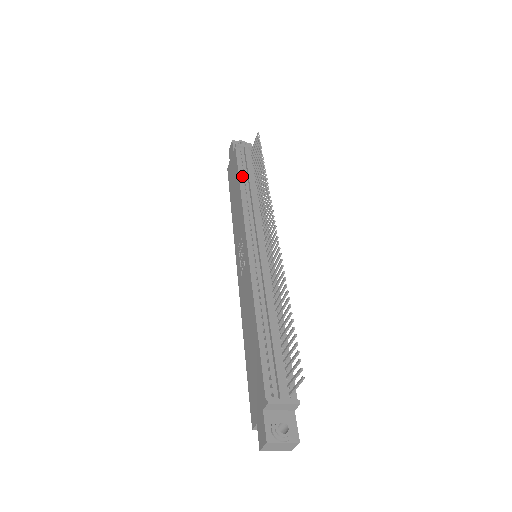
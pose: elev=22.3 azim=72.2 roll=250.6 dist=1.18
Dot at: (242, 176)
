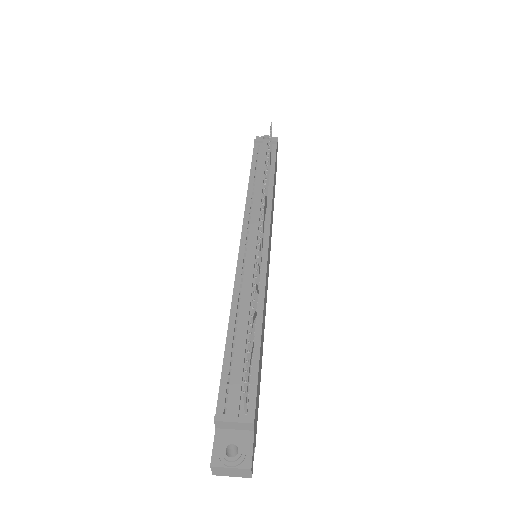
Dot at: (254, 172)
